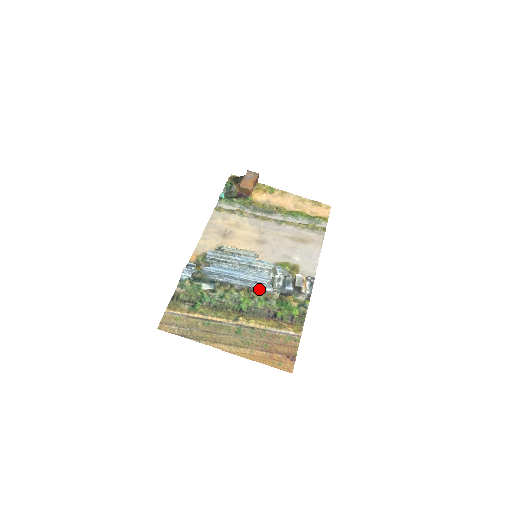
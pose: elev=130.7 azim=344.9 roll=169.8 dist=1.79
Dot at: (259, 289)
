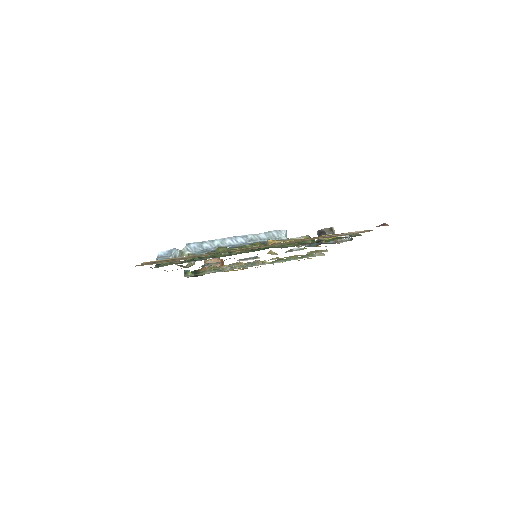
Dot at: occluded
